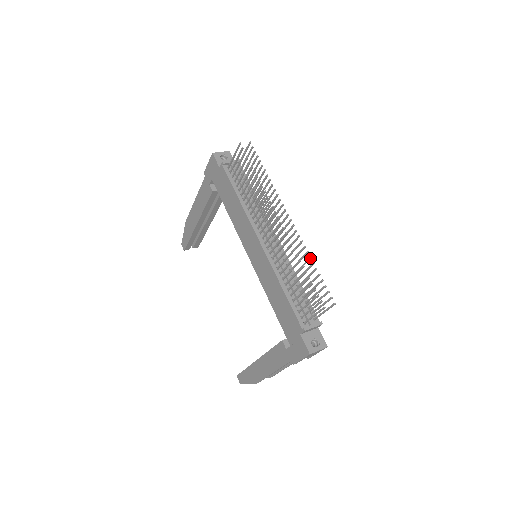
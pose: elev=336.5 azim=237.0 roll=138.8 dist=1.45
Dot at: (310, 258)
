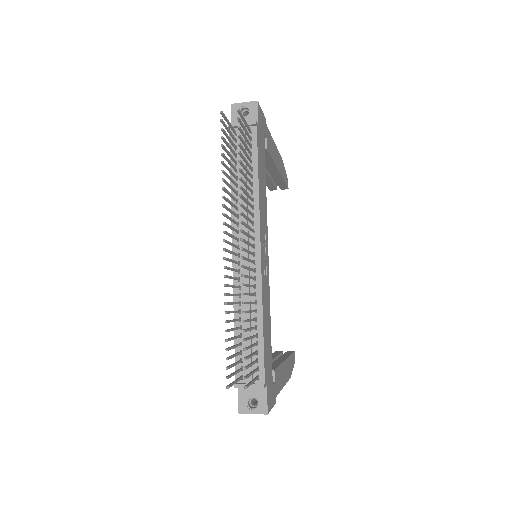
Dot at: (242, 312)
